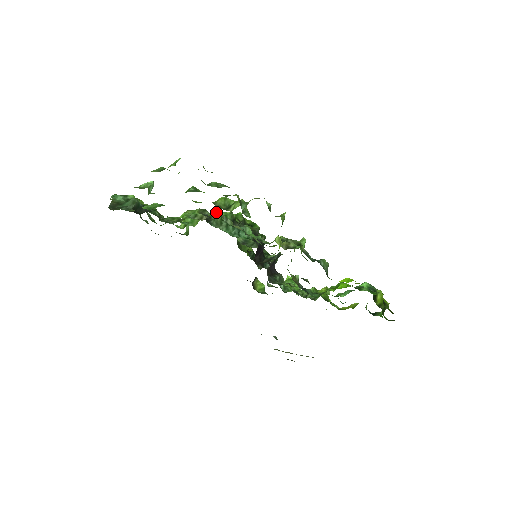
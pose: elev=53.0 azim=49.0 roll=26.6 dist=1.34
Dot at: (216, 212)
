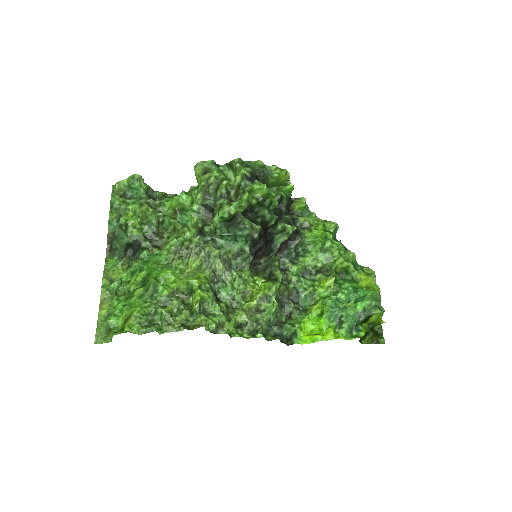
Dot at: (193, 261)
